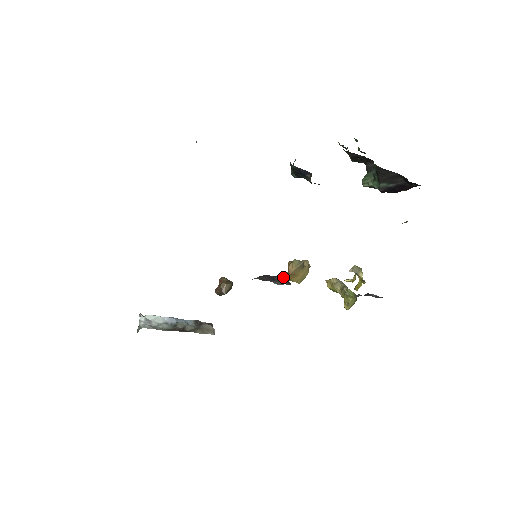
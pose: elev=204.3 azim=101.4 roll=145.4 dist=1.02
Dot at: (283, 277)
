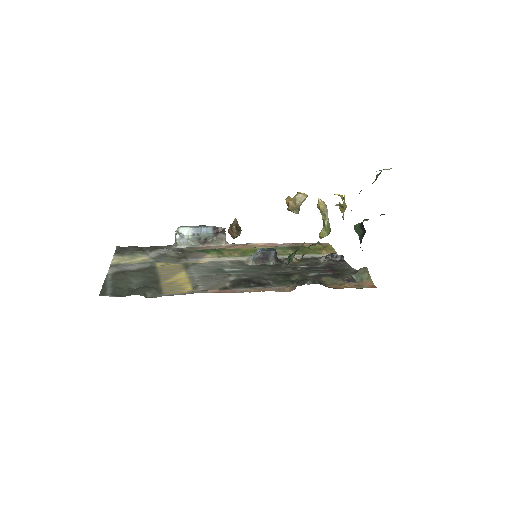
Dot at: (274, 253)
